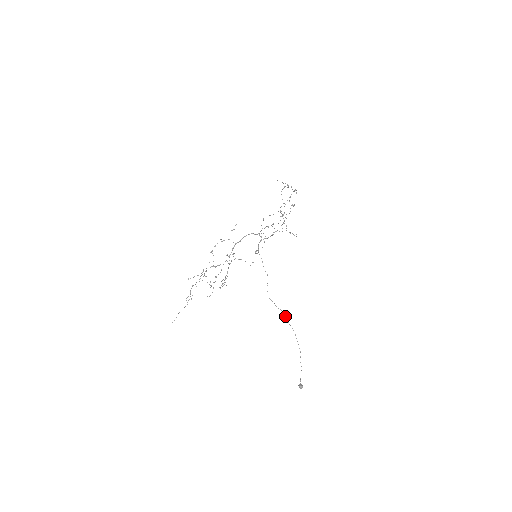
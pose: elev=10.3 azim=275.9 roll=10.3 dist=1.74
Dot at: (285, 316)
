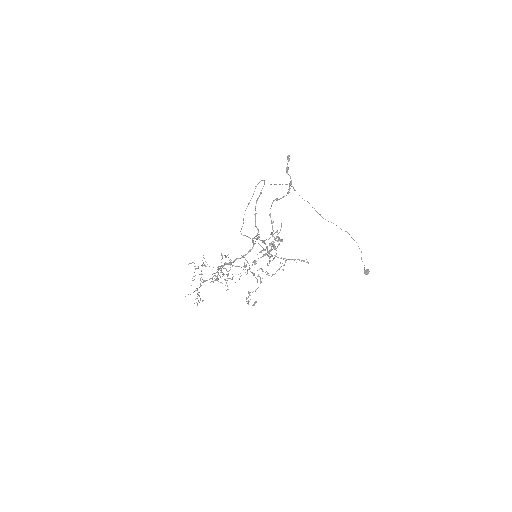
Dot at: occluded
